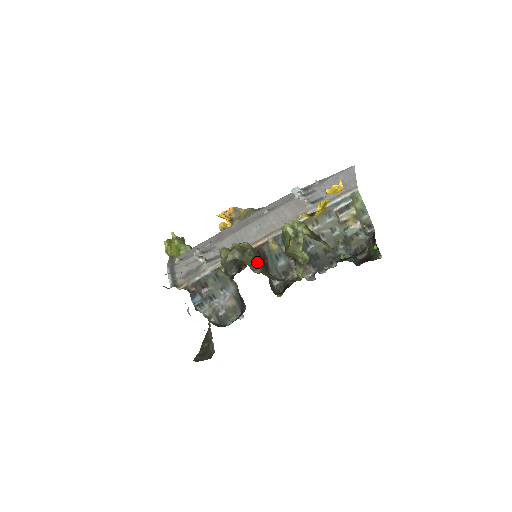
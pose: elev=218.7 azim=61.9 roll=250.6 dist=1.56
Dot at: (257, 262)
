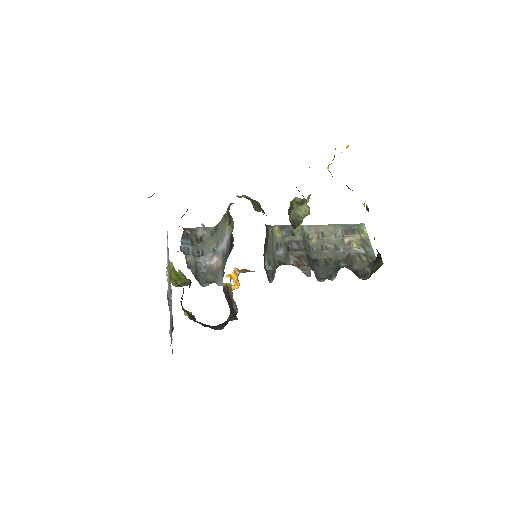
Dot at: occluded
